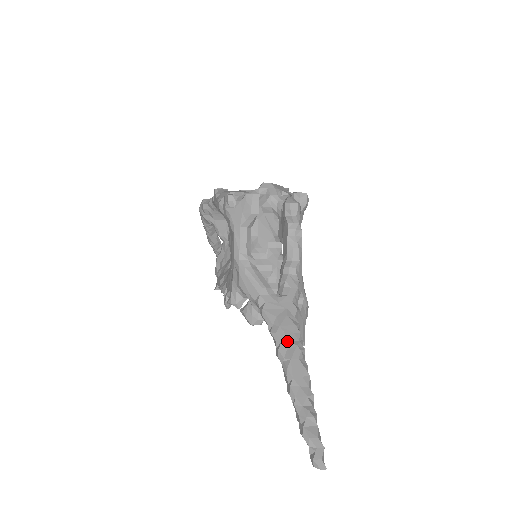
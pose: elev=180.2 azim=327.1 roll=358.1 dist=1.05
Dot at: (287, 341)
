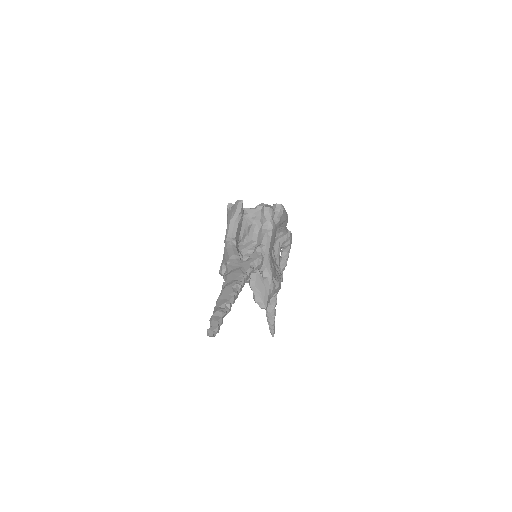
Dot at: (231, 279)
